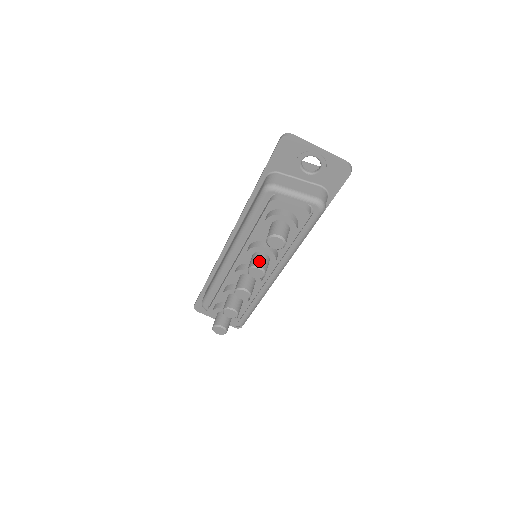
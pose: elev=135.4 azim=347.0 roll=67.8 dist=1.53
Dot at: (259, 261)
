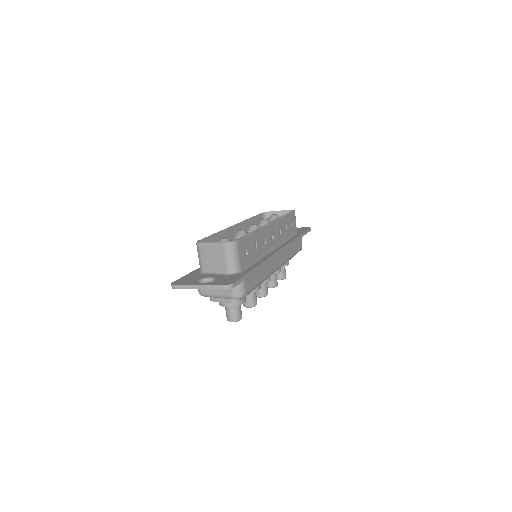
Dot at: (245, 302)
